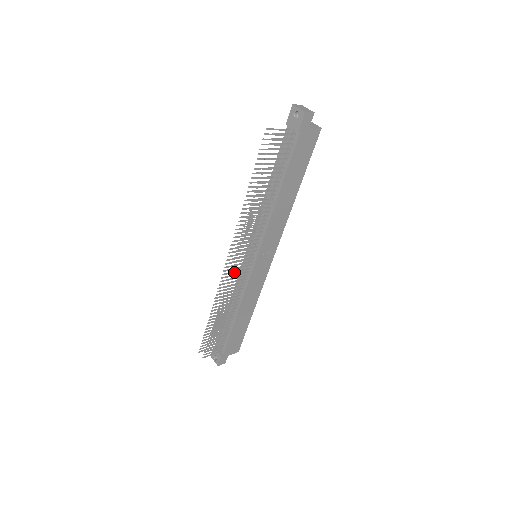
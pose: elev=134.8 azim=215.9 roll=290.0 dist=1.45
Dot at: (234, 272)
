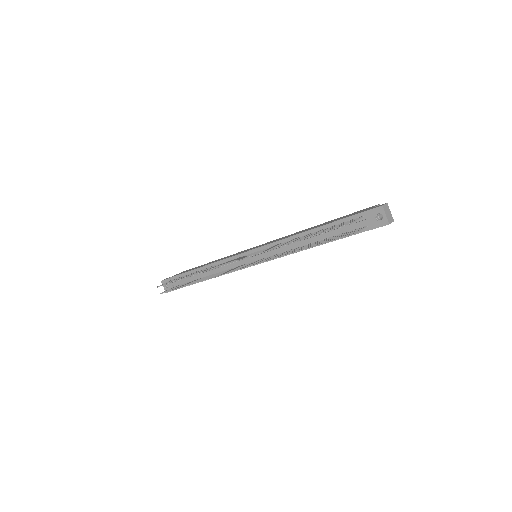
Dot at: occluded
